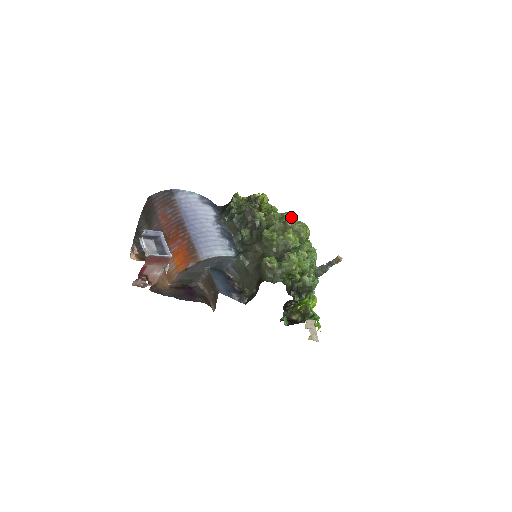
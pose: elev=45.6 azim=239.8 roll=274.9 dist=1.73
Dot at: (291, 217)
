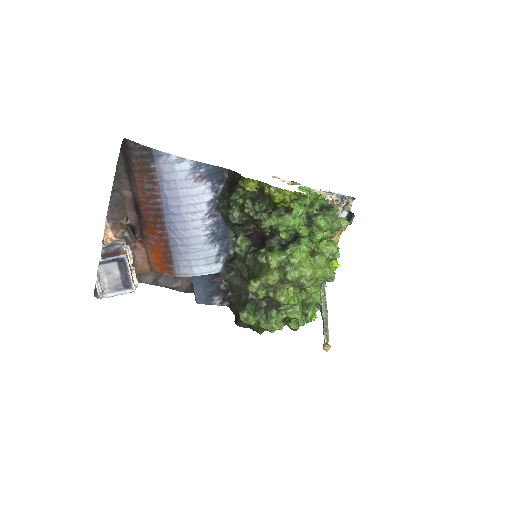
Dot at: (296, 270)
